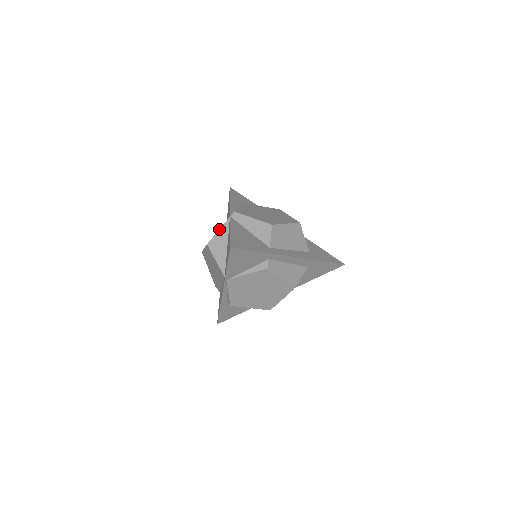
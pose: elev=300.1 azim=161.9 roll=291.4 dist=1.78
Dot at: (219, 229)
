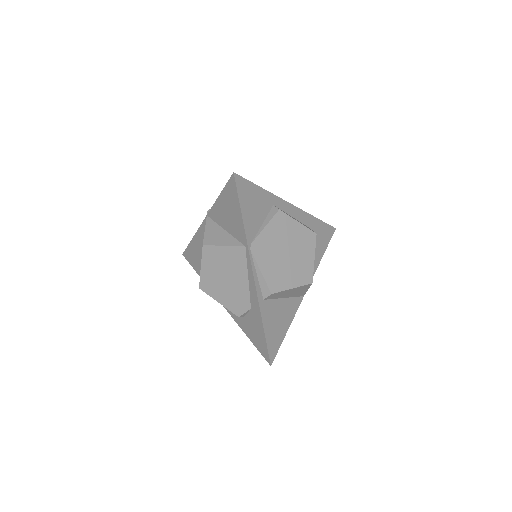
Dot at: occluded
